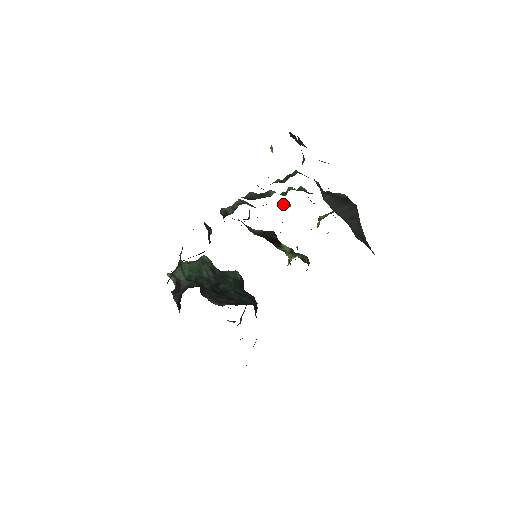
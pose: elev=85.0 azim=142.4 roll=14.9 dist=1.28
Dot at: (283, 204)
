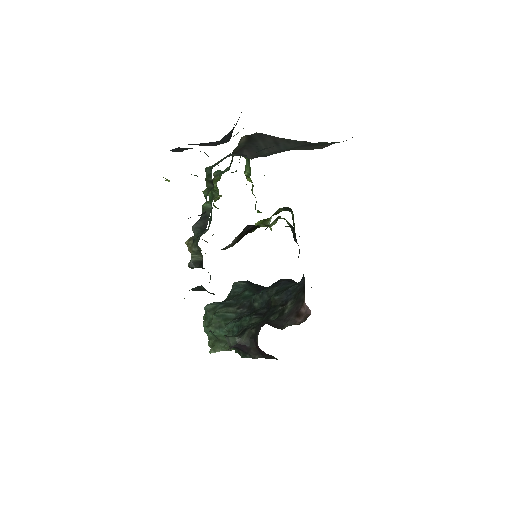
Dot at: occluded
